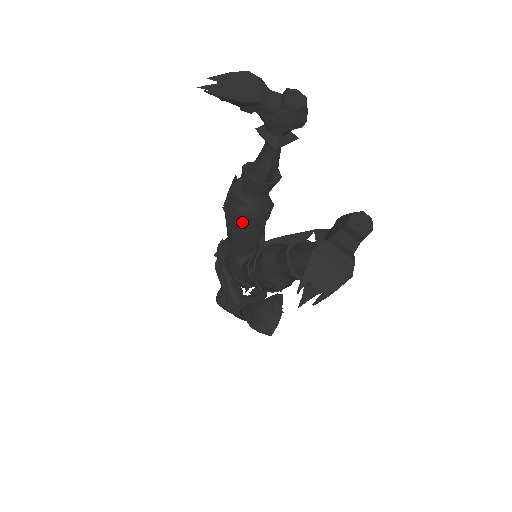
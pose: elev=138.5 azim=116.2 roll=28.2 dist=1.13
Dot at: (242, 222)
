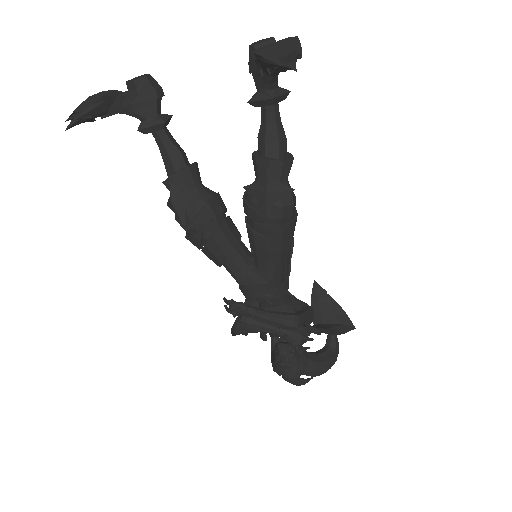
Dot at: (210, 214)
